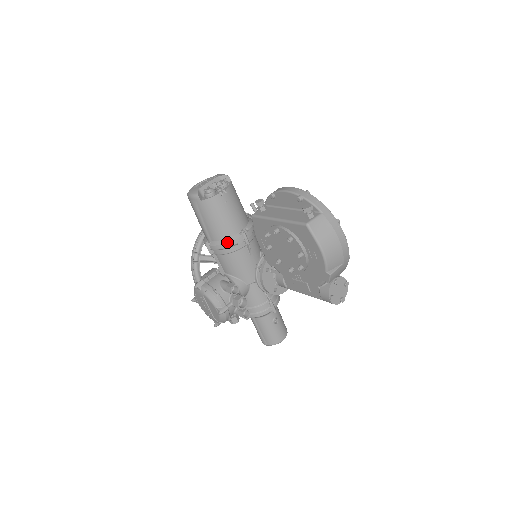
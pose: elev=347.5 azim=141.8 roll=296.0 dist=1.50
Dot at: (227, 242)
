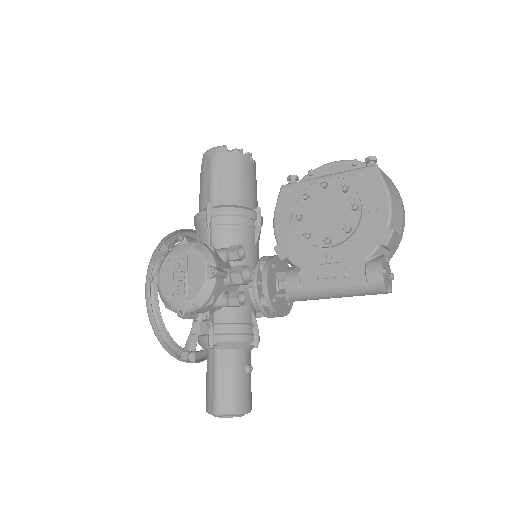
Dot at: (240, 207)
